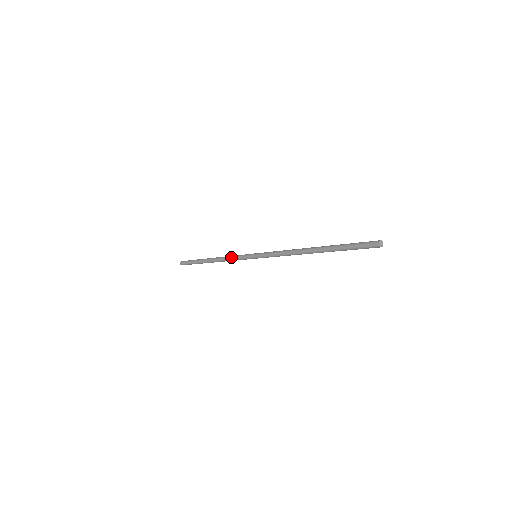
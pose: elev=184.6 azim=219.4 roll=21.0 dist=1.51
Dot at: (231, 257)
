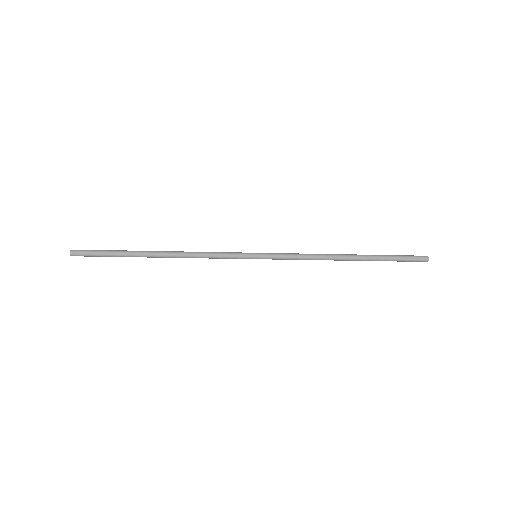
Dot at: (209, 257)
